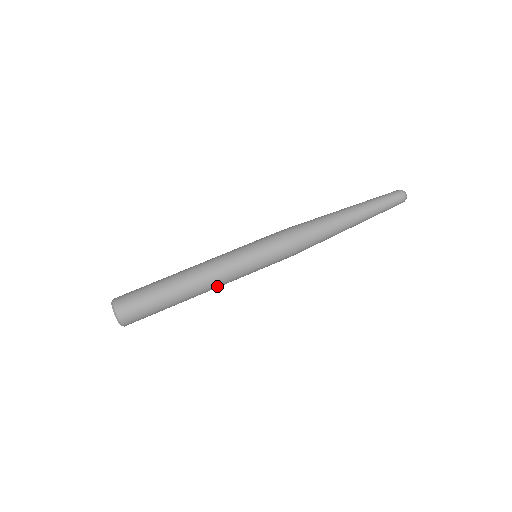
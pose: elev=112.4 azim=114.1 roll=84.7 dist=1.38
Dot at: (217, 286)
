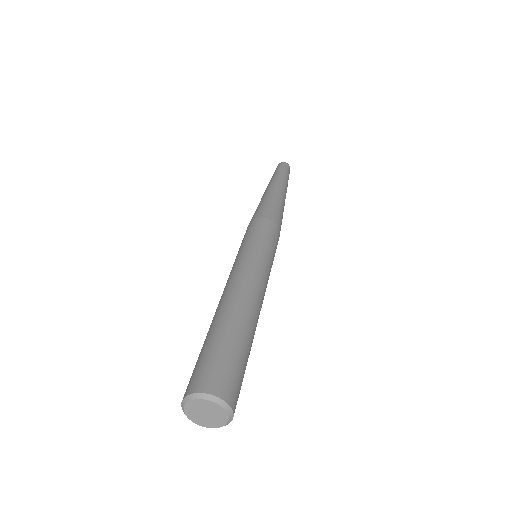
Dot at: occluded
